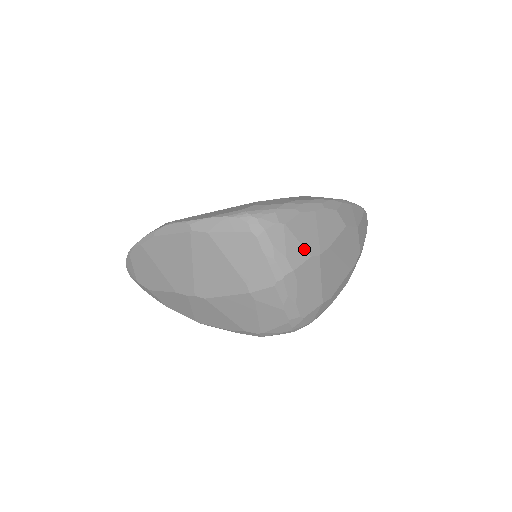
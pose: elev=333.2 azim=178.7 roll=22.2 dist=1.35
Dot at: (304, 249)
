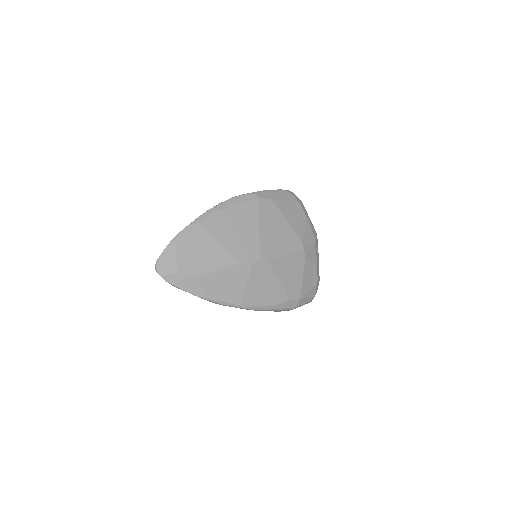
Dot at: occluded
